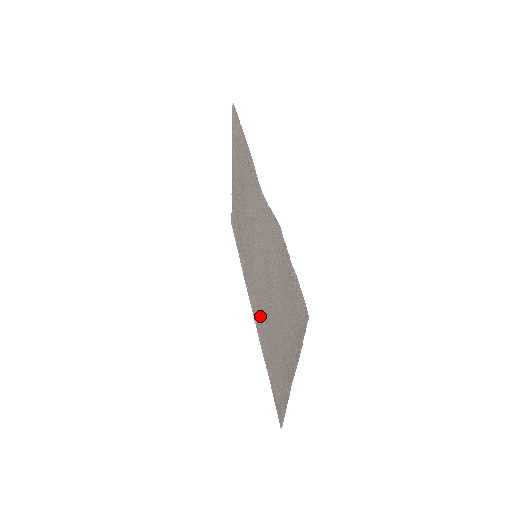
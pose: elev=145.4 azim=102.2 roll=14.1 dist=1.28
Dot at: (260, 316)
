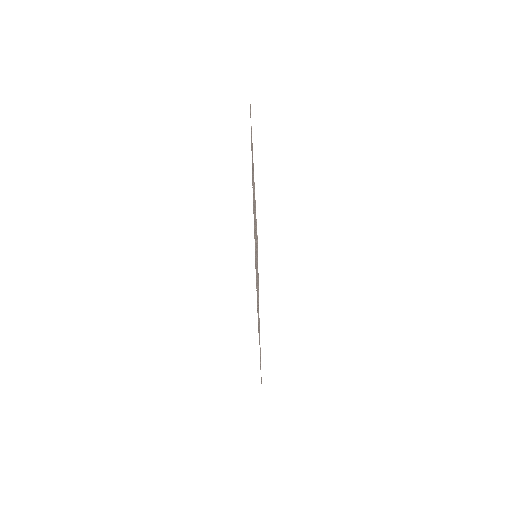
Dot at: occluded
